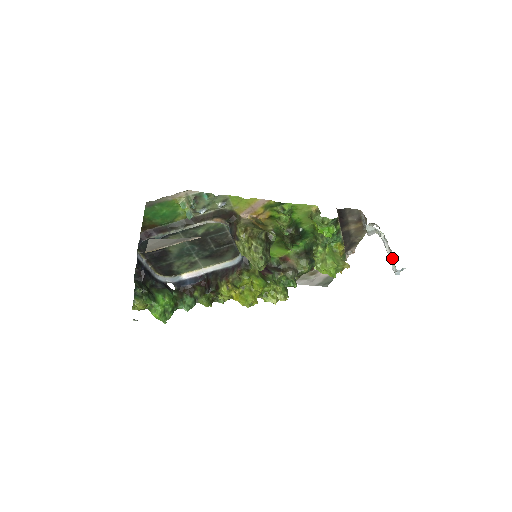
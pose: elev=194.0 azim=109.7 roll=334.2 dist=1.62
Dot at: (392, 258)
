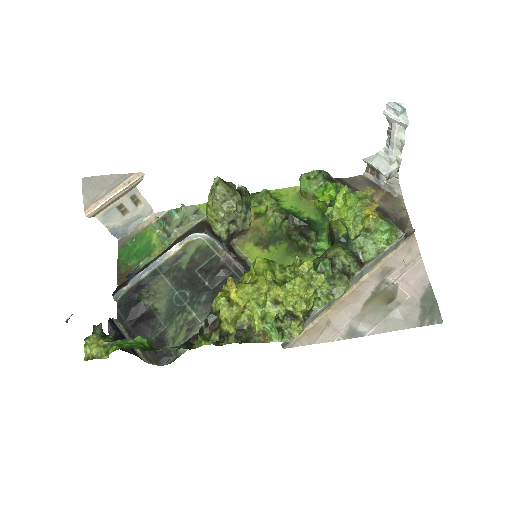
Dot at: (388, 121)
